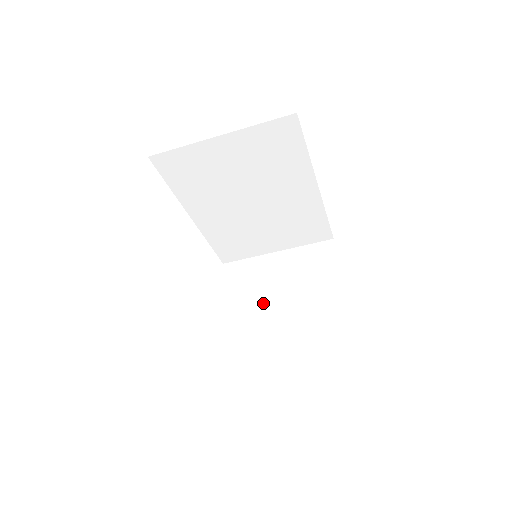
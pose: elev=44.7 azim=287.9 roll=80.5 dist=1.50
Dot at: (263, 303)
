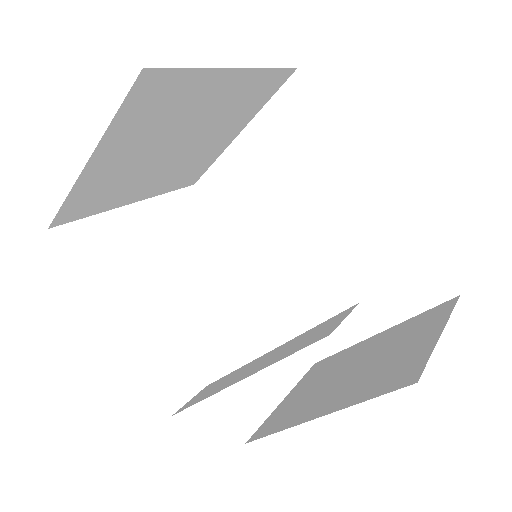
Dot at: (320, 390)
